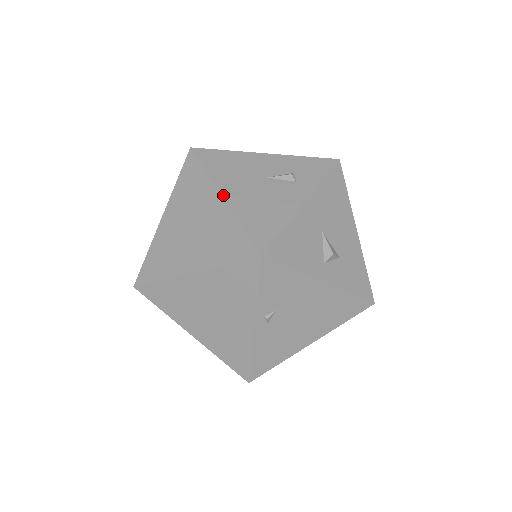
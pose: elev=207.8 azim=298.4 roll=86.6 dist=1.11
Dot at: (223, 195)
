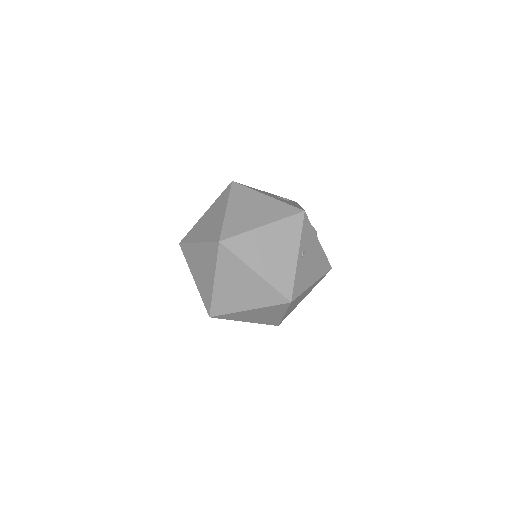
Dot at: (267, 195)
